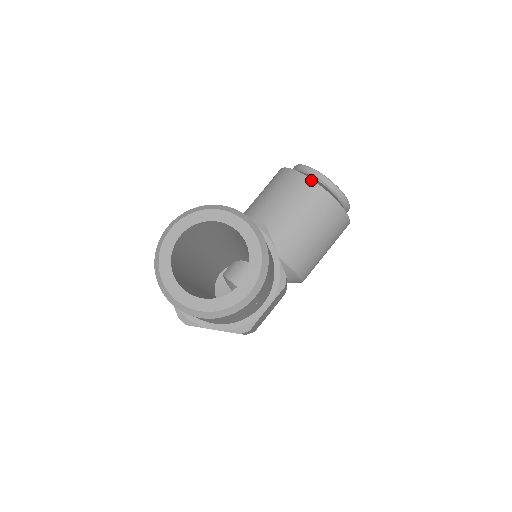
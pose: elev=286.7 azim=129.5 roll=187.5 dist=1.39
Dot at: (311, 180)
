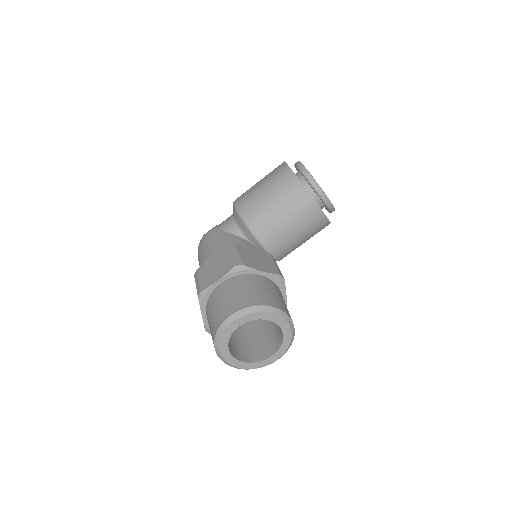
Dot at: (317, 205)
